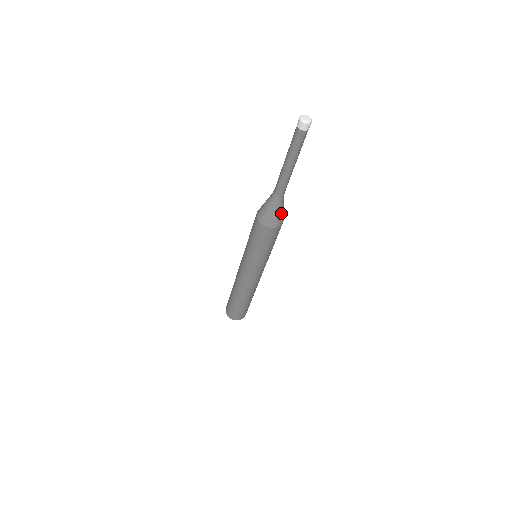
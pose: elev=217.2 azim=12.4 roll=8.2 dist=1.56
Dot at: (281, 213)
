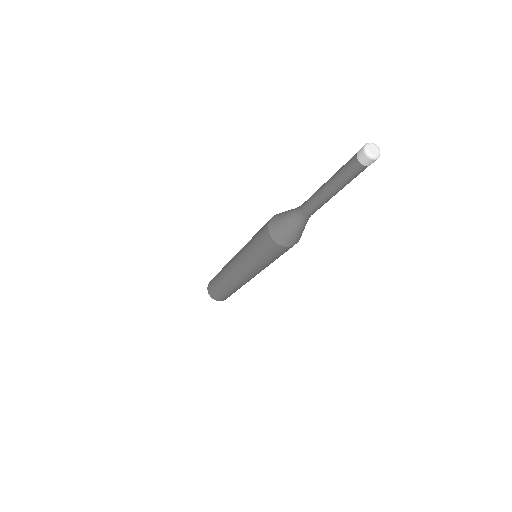
Dot at: (303, 229)
